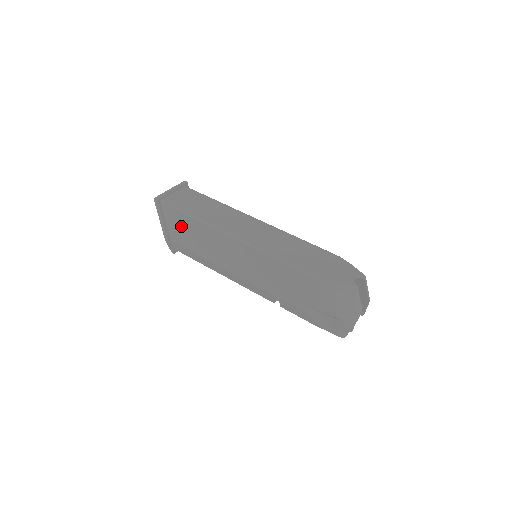
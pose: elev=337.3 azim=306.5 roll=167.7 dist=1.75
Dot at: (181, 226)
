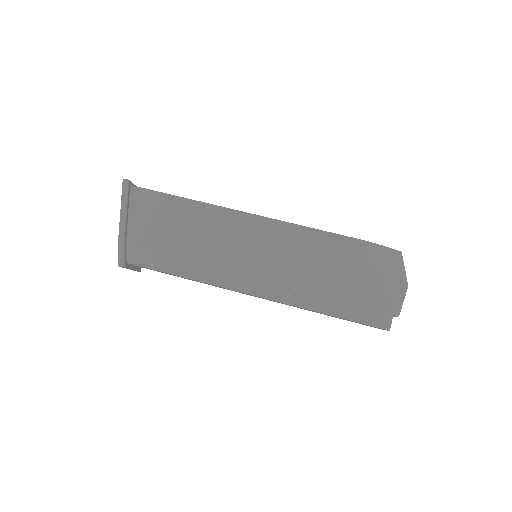
Dot at: (156, 215)
